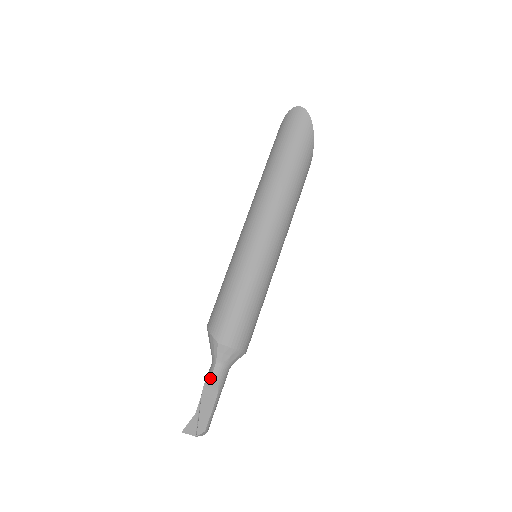
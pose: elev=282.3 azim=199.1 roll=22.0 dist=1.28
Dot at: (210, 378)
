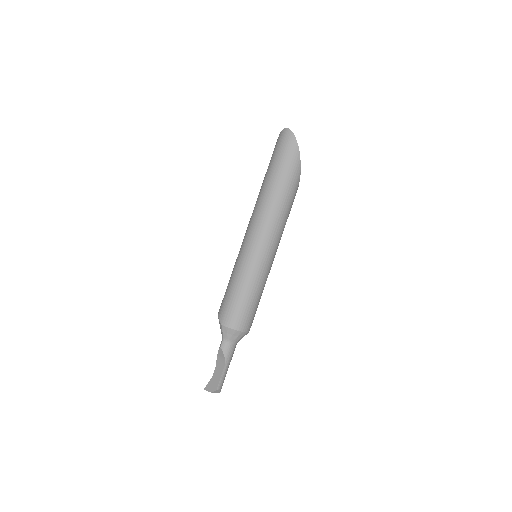
Dot at: (220, 351)
